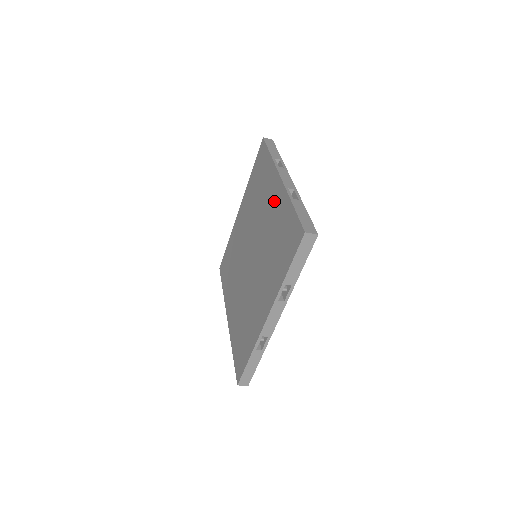
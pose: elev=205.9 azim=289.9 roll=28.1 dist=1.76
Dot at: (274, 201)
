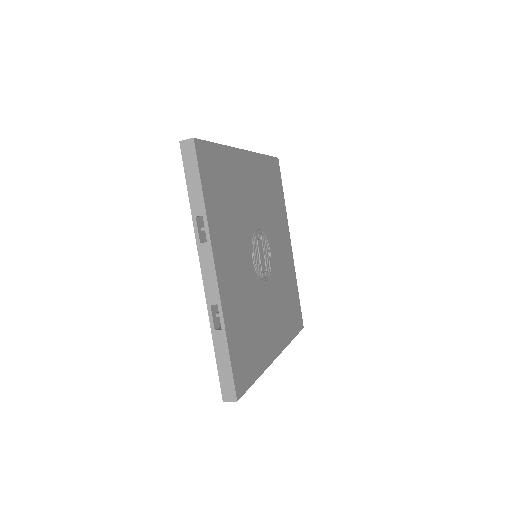
Dot at: occluded
